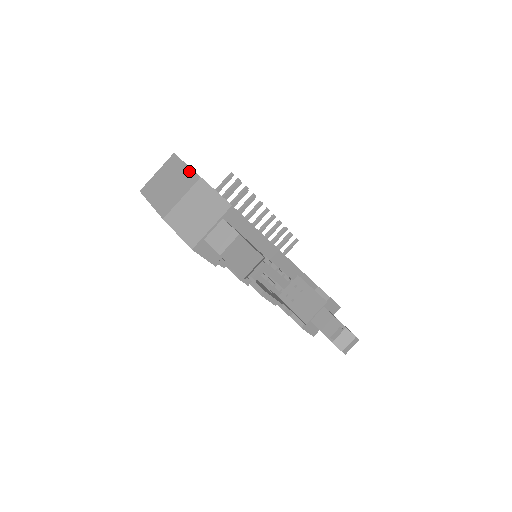
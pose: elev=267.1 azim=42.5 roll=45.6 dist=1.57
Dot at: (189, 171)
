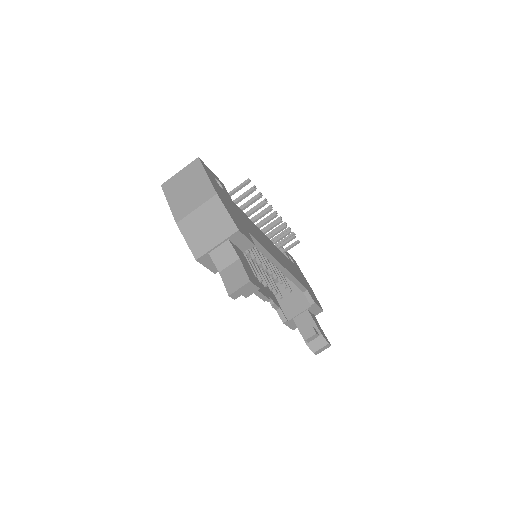
Dot at: (208, 183)
